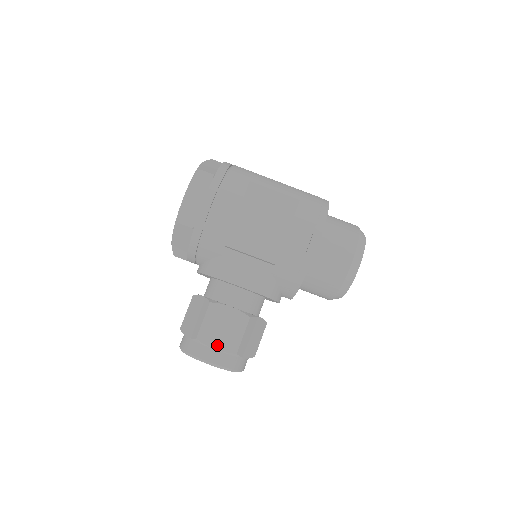
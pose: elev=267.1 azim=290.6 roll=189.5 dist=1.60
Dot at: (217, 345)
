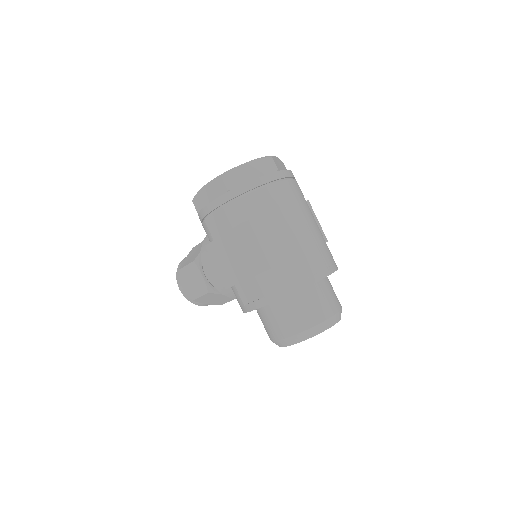
Dot at: (186, 285)
